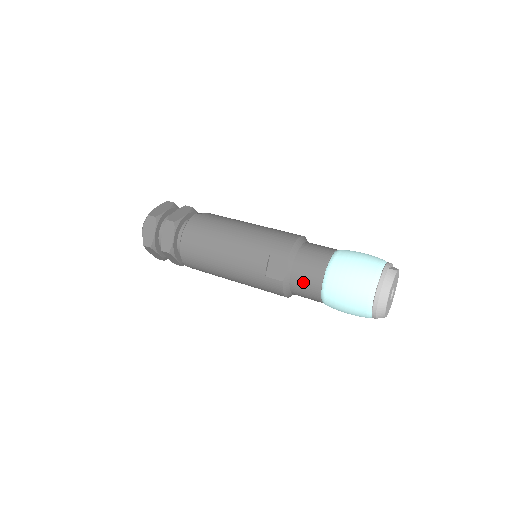
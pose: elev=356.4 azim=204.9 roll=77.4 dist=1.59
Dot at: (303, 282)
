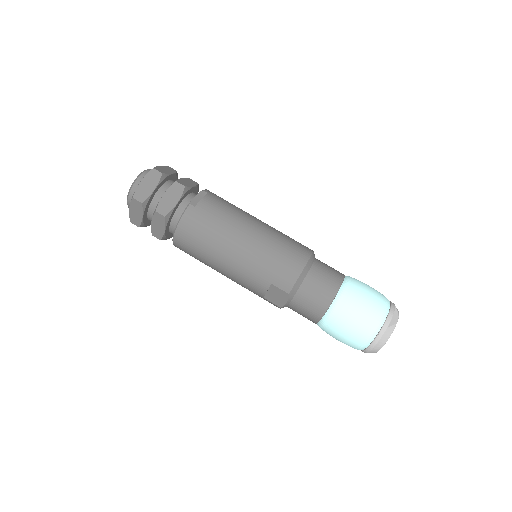
Dot at: (301, 313)
